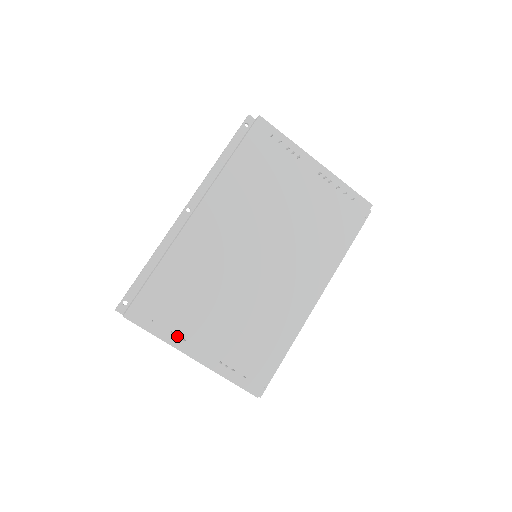
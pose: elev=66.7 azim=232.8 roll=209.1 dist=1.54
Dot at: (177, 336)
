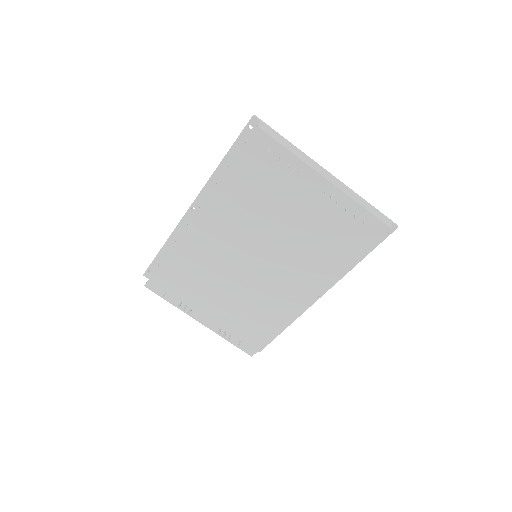
Dot at: (184, 307)
